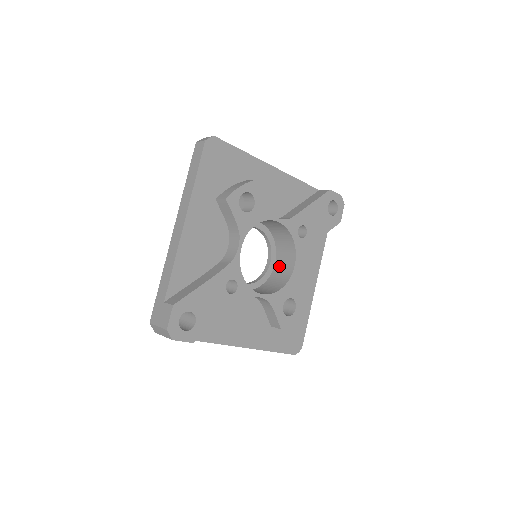
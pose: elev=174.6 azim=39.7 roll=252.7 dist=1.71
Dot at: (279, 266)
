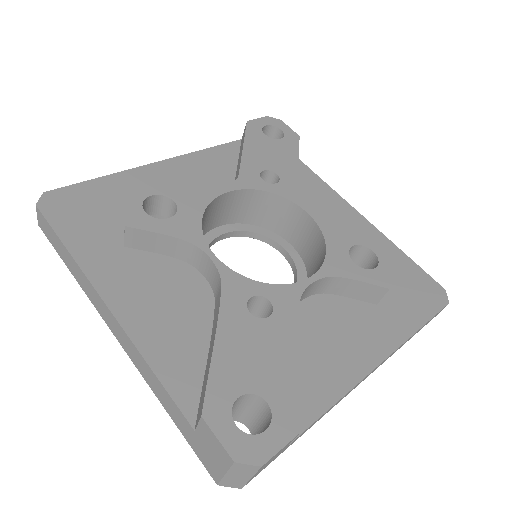
Dot at: (298, 241)
